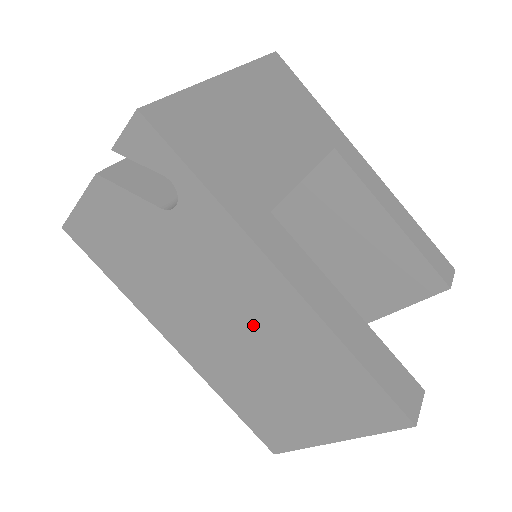
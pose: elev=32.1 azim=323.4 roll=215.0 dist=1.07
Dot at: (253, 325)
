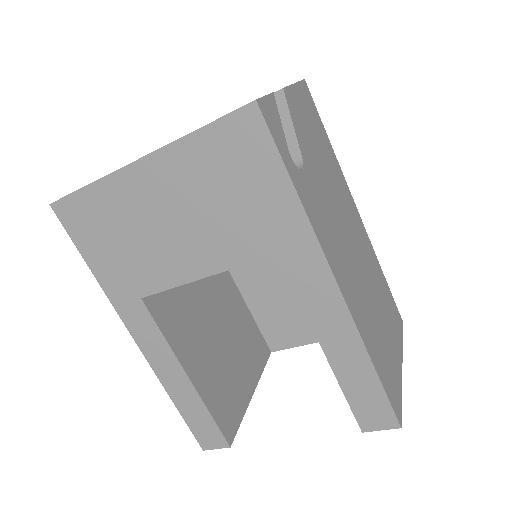
Dot at: occluded
